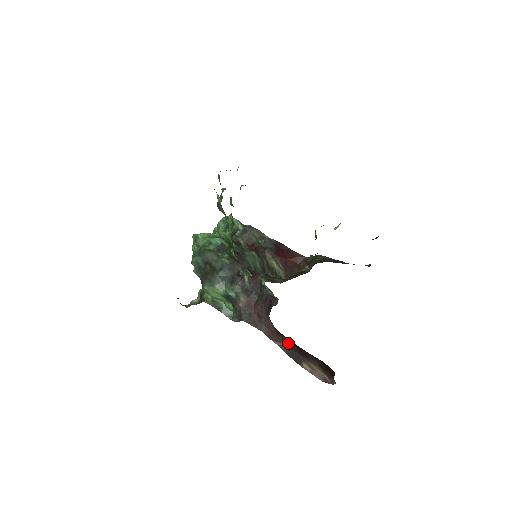
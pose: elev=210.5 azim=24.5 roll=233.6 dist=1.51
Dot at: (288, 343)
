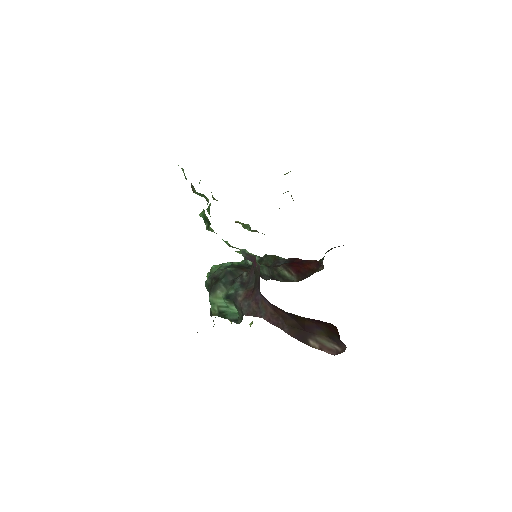
Dot at: (289, 321)
